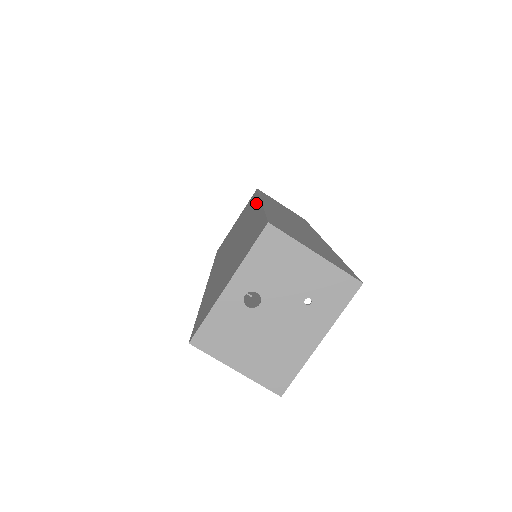
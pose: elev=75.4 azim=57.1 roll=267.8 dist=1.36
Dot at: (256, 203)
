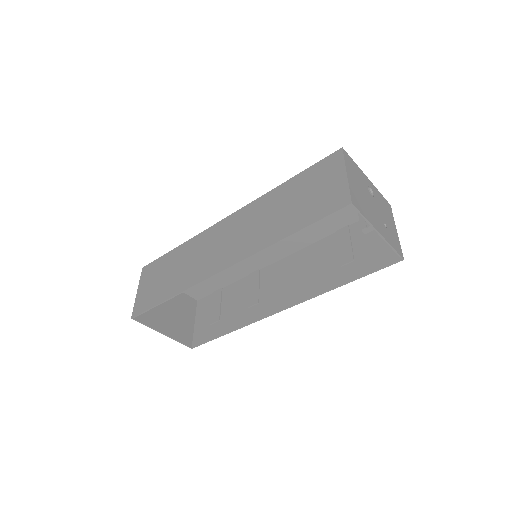
Dot at: (266, 262)
